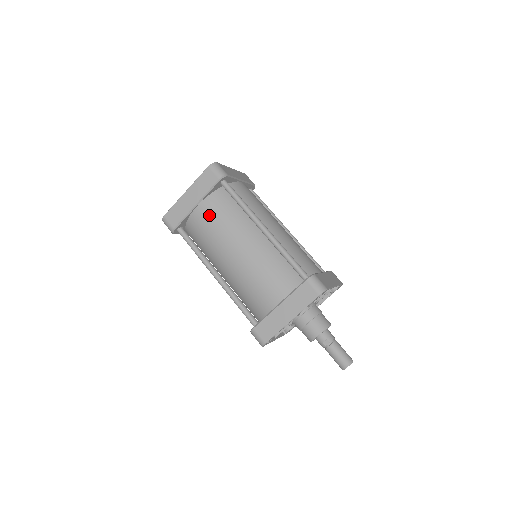
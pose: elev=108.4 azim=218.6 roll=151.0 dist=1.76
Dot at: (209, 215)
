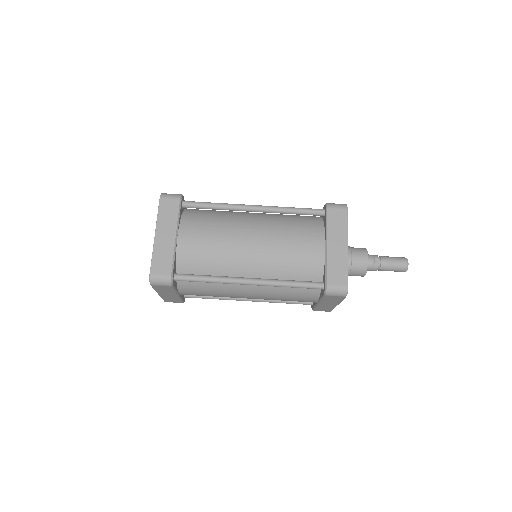
Dot at: (196, 235)
